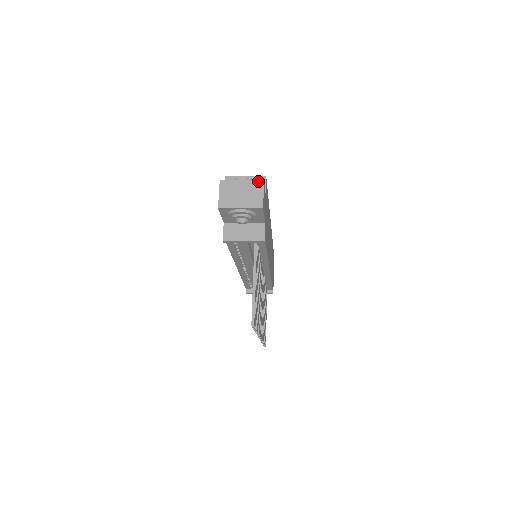
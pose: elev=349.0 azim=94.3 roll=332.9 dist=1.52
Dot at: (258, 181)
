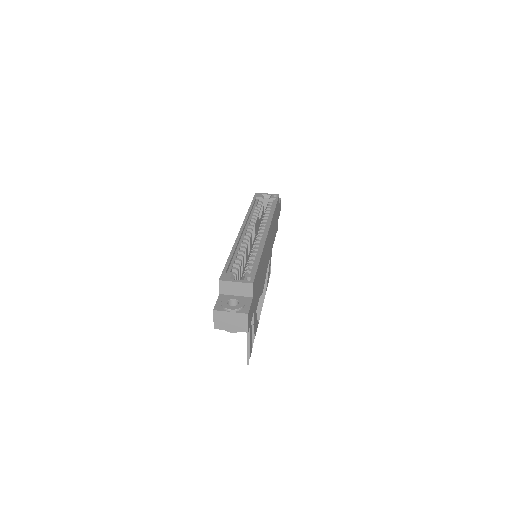
Dot at: (243, 314)
